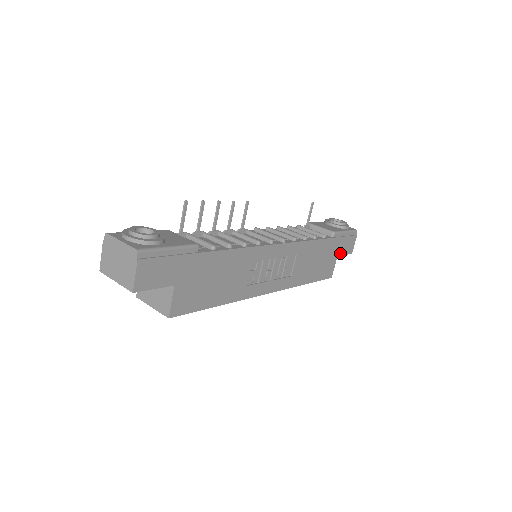
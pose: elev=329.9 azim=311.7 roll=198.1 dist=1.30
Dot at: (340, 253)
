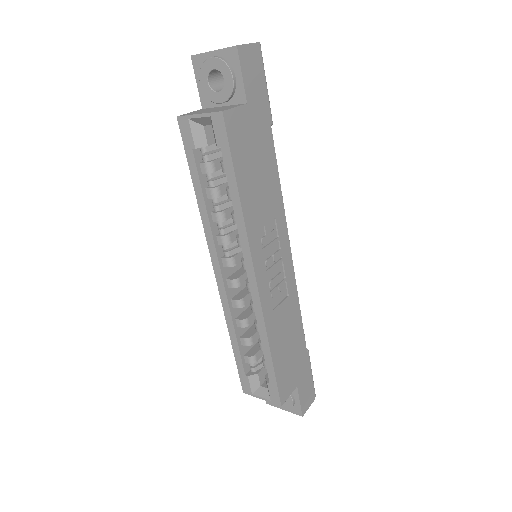
Dot at: (299, 388)
